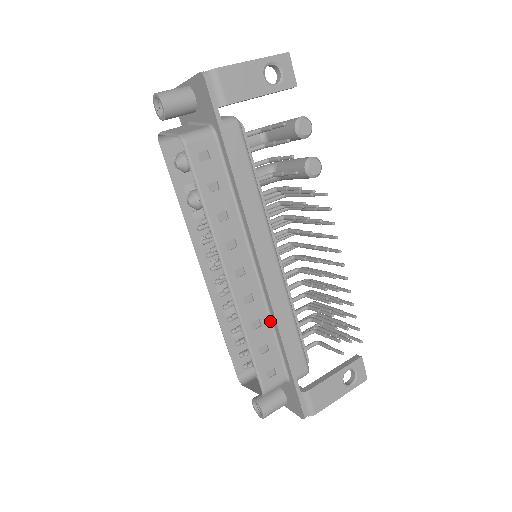
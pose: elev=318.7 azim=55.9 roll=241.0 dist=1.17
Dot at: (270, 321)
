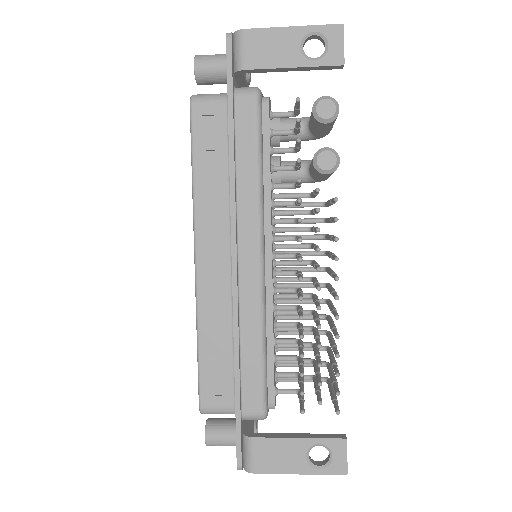
Dot at: (232, 330)
